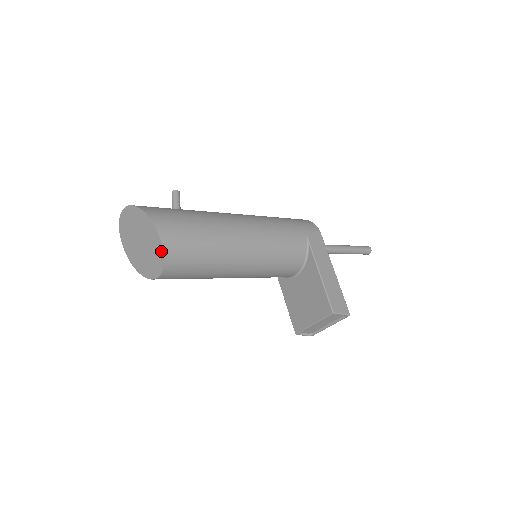
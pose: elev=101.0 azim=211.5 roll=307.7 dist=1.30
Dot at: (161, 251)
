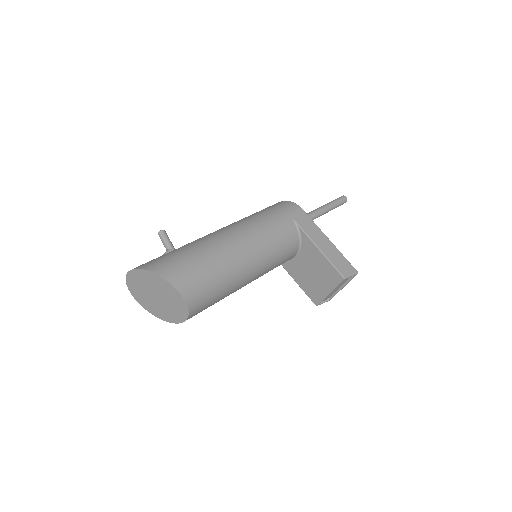
Dot at: (181, 299)
